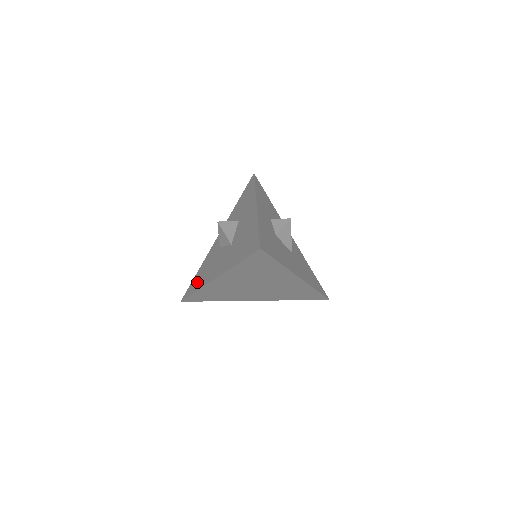
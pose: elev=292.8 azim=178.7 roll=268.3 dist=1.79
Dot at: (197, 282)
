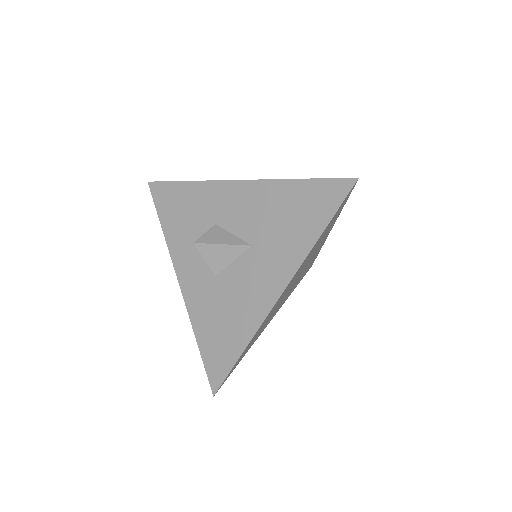
Dot at: (226, 342)
